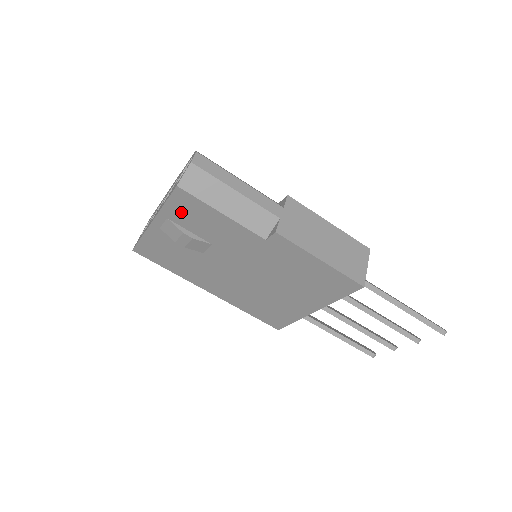
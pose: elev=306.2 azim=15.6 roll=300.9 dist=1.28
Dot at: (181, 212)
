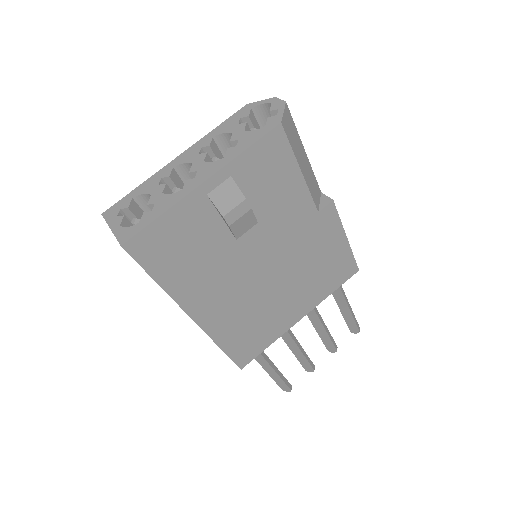
Dot at: (257, 166)
